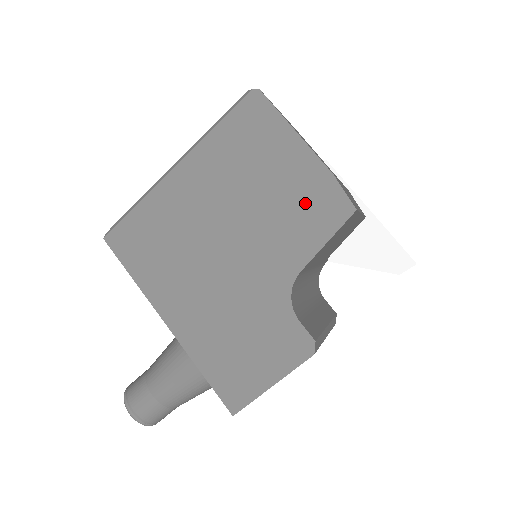
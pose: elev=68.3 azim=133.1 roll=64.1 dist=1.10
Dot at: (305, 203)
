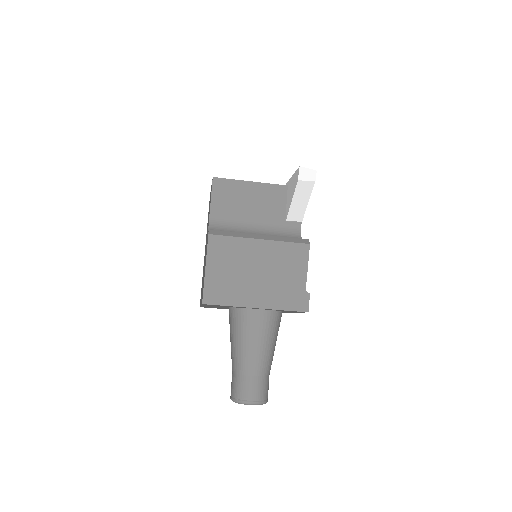
Dot at: occluded
